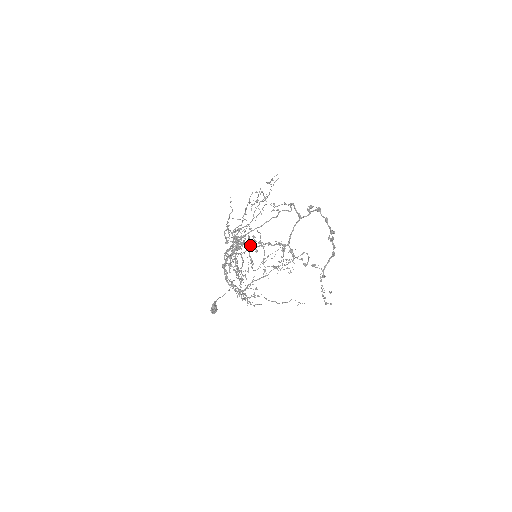
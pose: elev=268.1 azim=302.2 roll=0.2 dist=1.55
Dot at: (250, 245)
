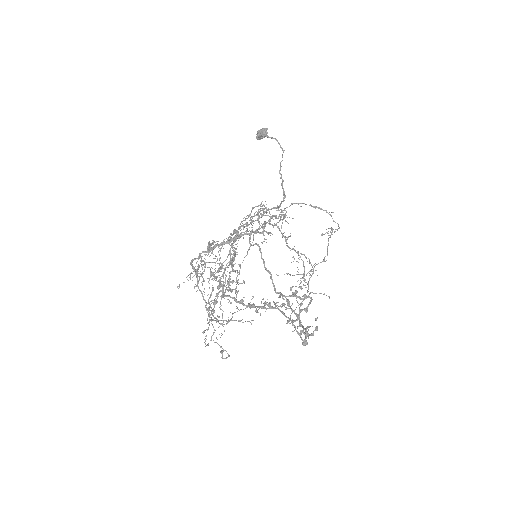
Dot at: (222, 291)
